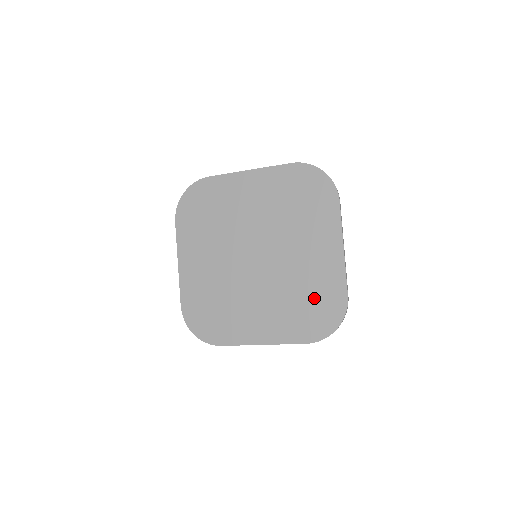
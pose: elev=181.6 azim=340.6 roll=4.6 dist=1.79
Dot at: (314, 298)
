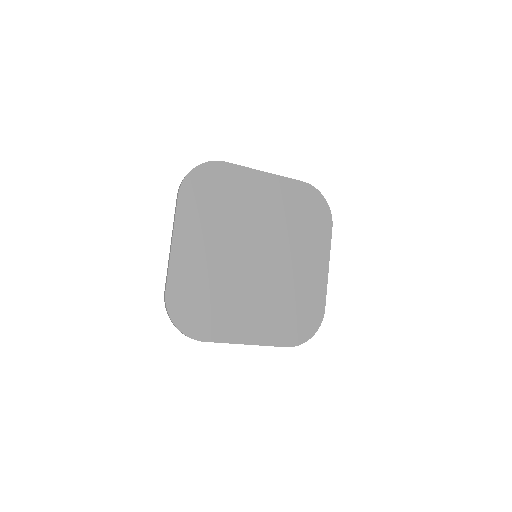
Dot at: (300, 306)
